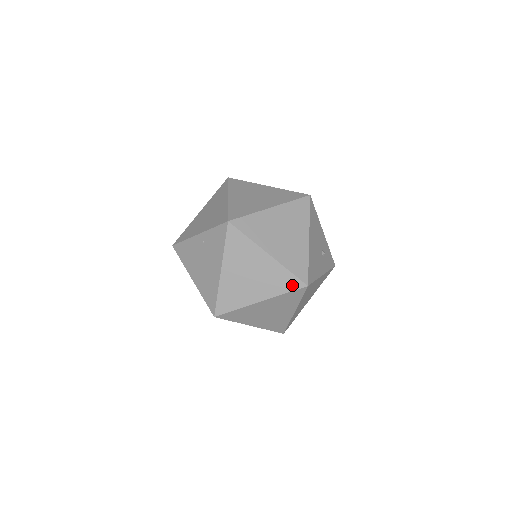
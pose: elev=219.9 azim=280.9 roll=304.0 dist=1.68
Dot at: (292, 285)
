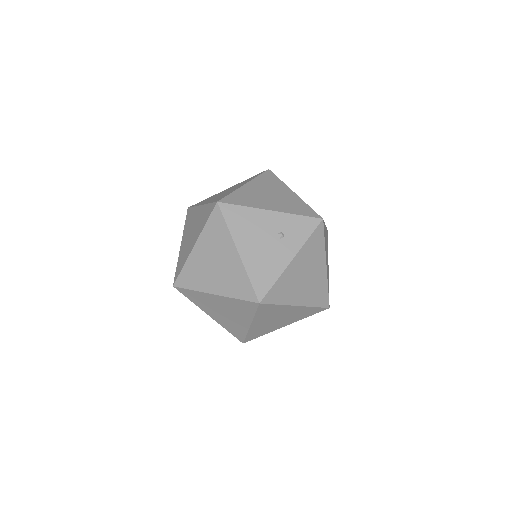
Dot at: (251, 307)
